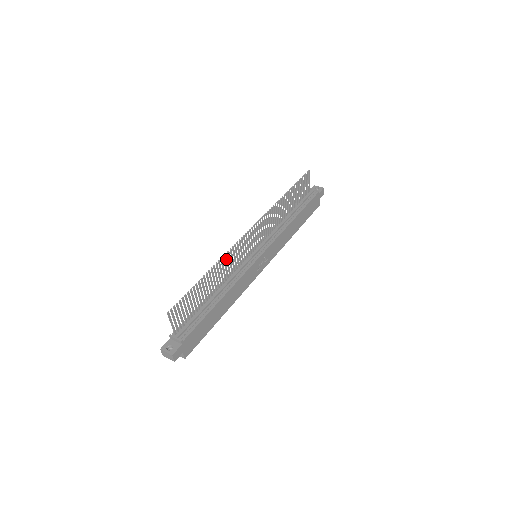
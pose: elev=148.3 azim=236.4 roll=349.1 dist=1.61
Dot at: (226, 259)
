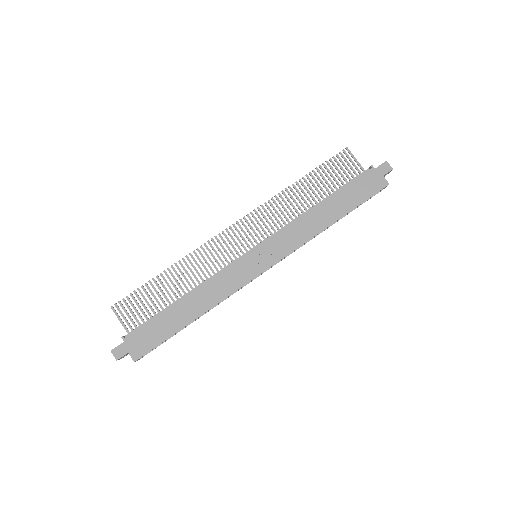
Dot at: (197, 258)
